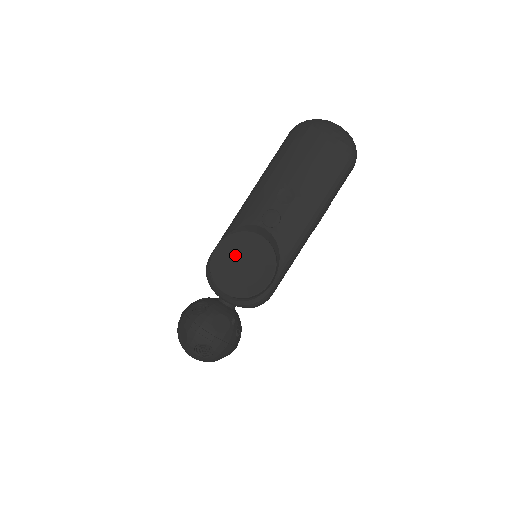
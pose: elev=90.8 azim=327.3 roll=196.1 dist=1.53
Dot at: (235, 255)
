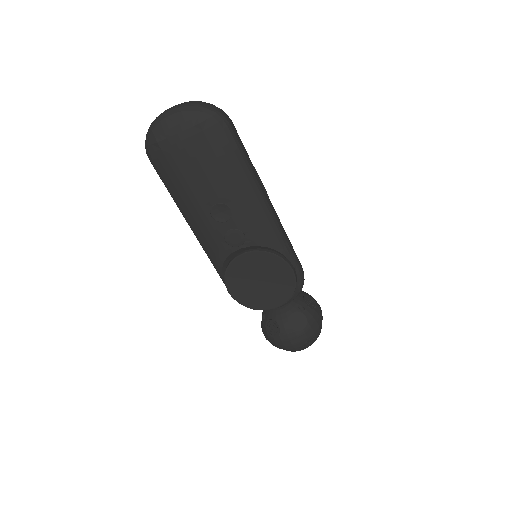
Dot at: (247, 282)
